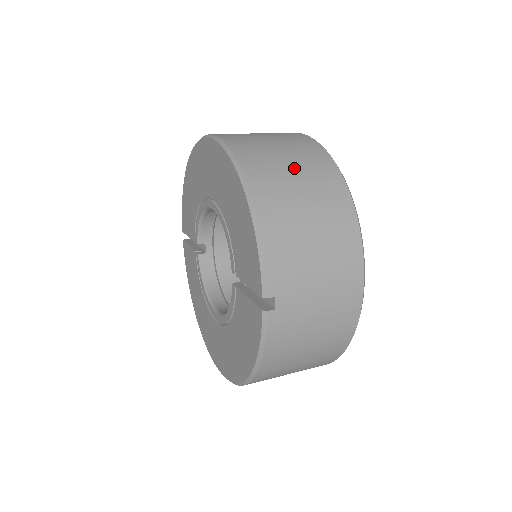
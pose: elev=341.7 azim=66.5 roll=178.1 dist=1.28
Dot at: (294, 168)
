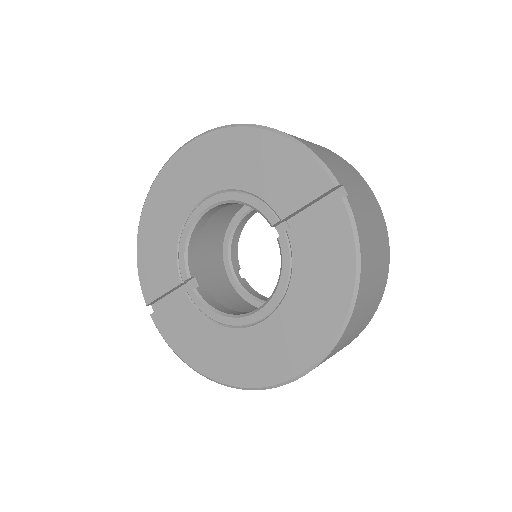
Dot at: occluded
